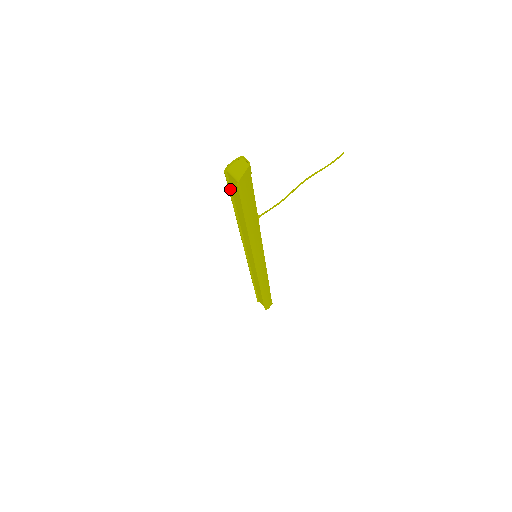
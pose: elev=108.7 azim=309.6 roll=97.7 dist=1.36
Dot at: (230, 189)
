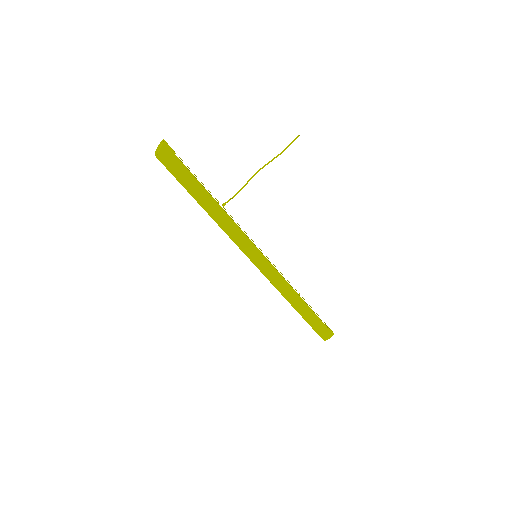
Dot at: occluded
